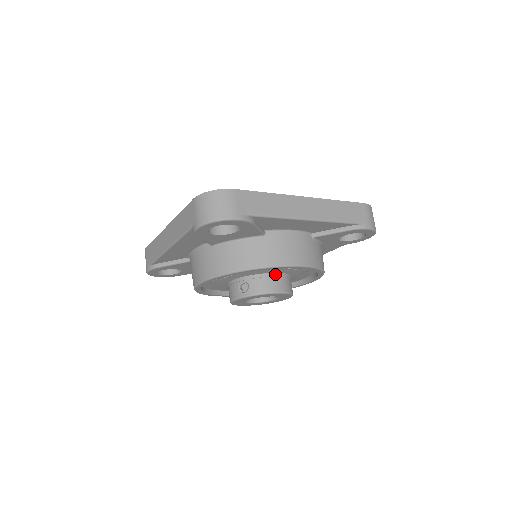
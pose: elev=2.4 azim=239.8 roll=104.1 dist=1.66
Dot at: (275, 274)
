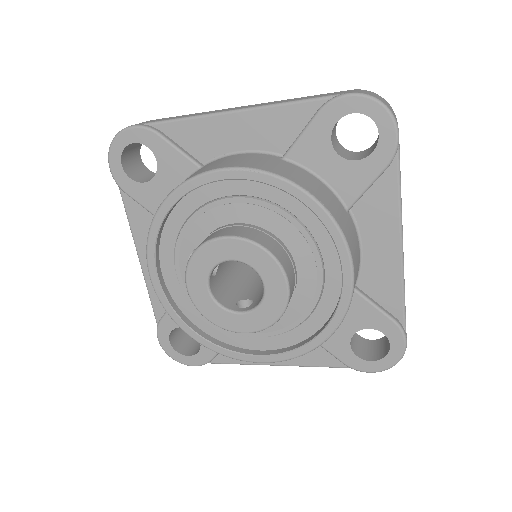
Dot at: (233, 224)
